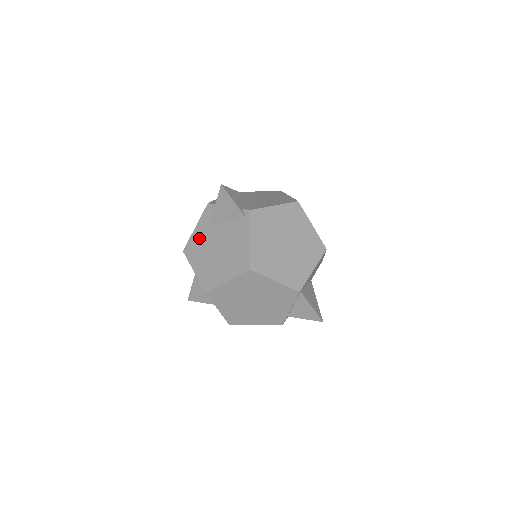
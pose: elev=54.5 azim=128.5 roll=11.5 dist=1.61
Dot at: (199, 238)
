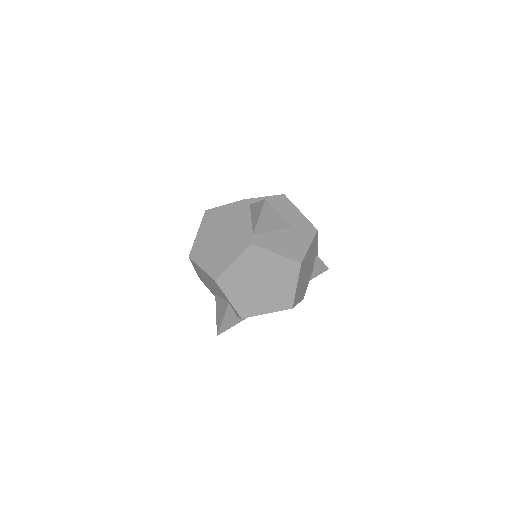
Dot at: occluded
